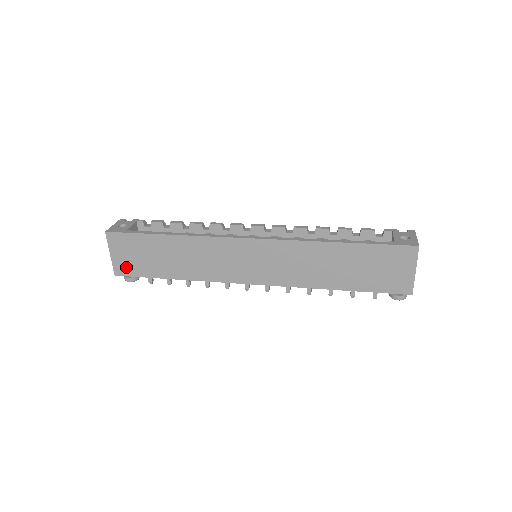
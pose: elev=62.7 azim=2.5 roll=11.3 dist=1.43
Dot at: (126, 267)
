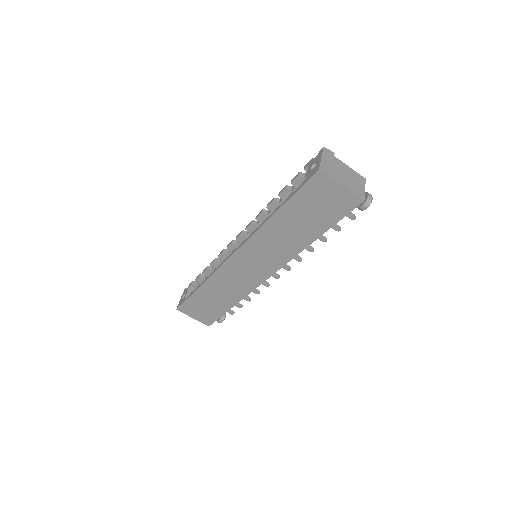
Dot at: (207, 319)
